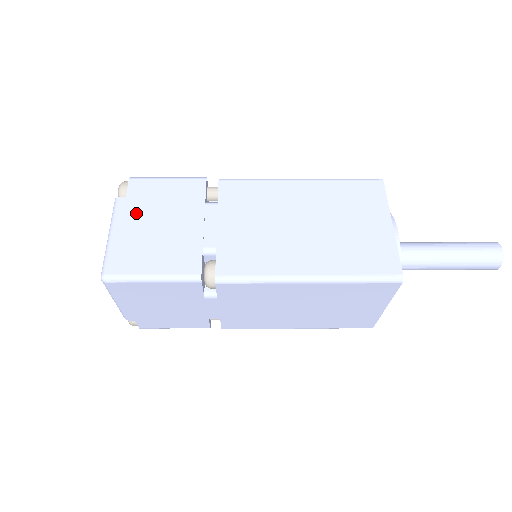
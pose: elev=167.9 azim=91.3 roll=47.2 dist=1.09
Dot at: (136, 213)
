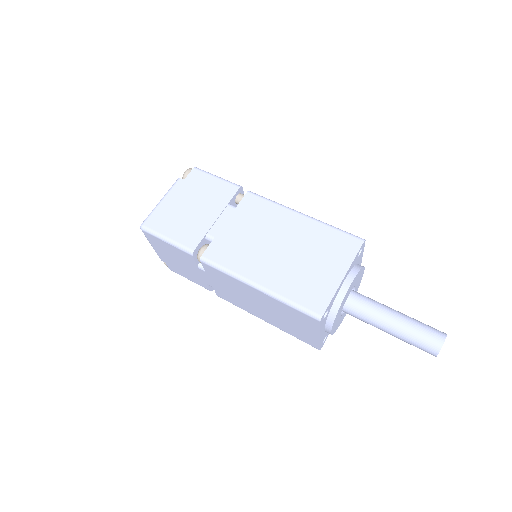
Dot at: (183, 193)
